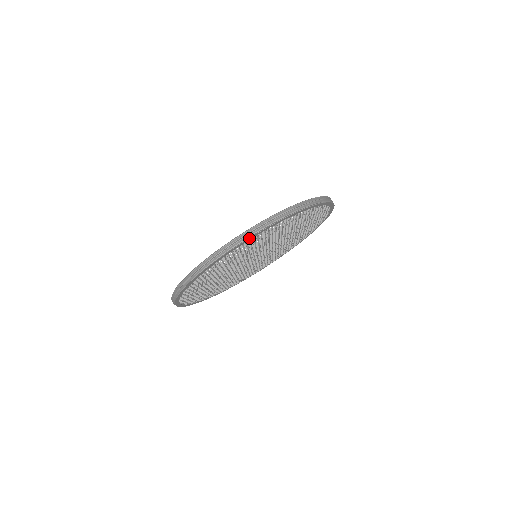
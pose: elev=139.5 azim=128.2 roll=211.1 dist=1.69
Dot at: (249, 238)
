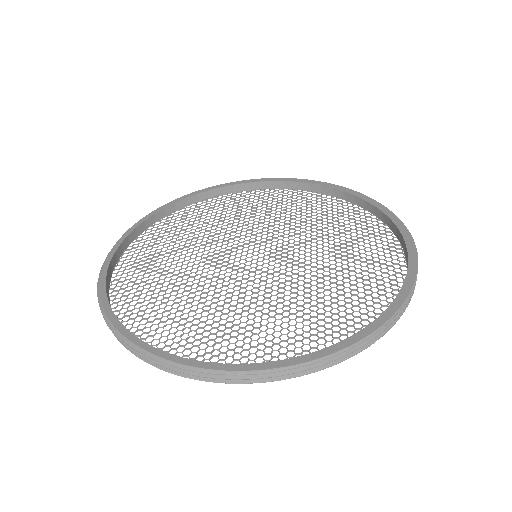
Dot at: (228, 381)
